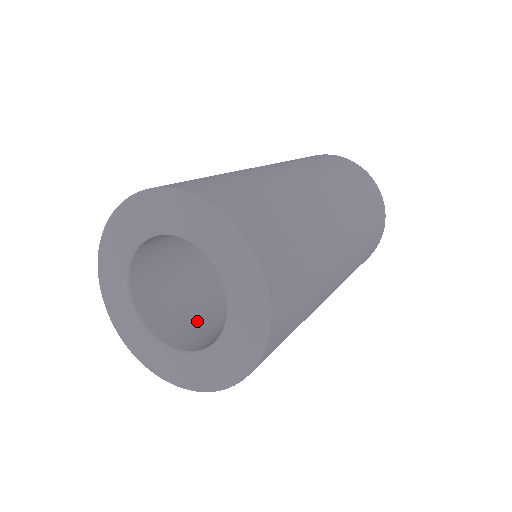
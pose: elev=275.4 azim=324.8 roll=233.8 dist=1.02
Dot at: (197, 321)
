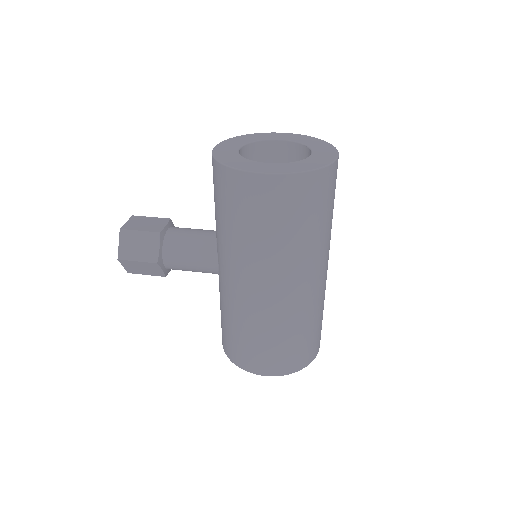
Dot at: occluded
